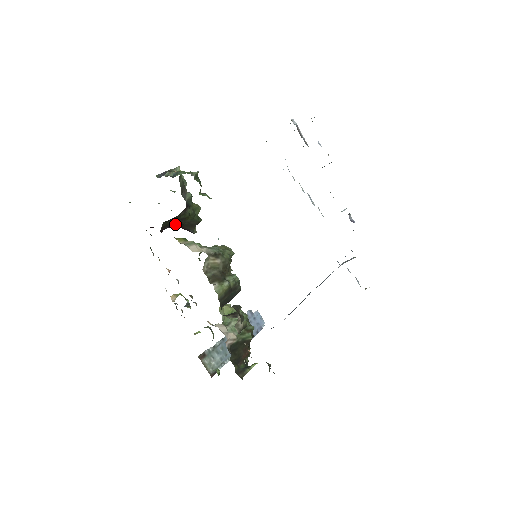
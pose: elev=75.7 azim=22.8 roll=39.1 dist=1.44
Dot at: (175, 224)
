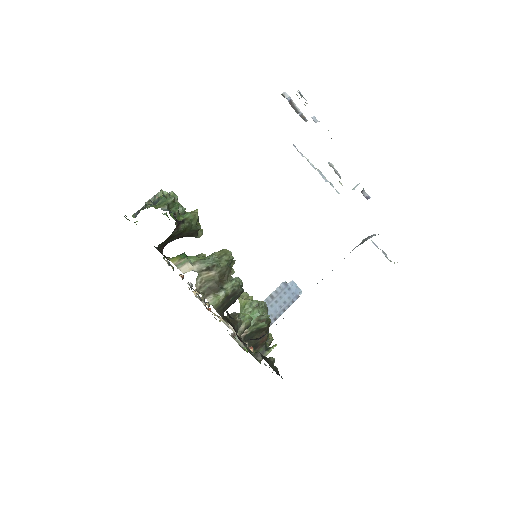
Dot at: (174, 239)
